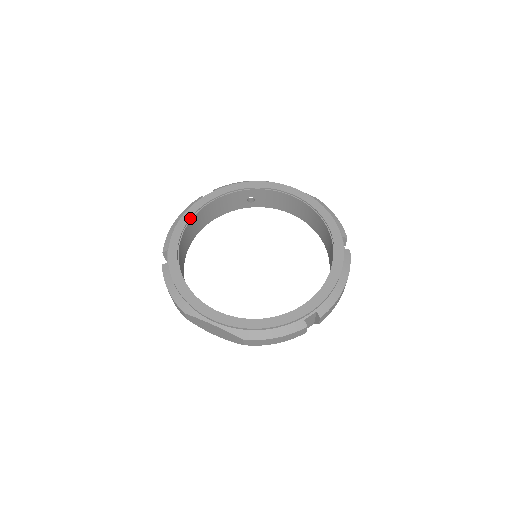
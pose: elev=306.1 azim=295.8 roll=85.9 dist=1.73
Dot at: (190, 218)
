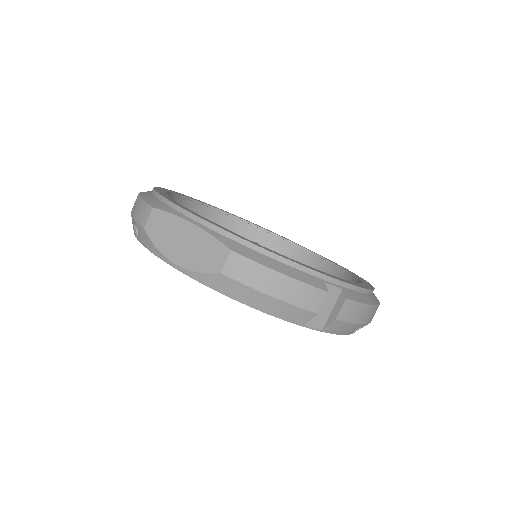
Dot at: (193, 199)
